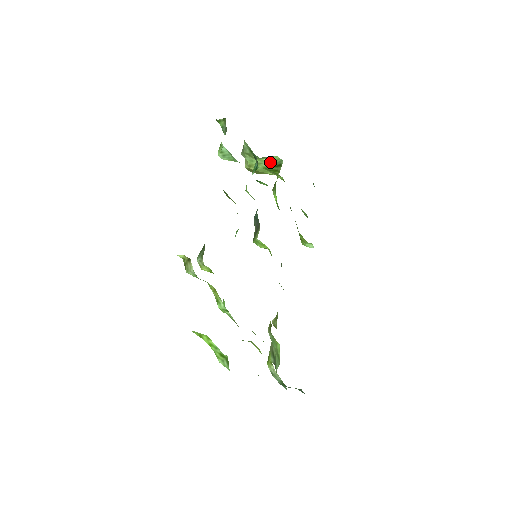
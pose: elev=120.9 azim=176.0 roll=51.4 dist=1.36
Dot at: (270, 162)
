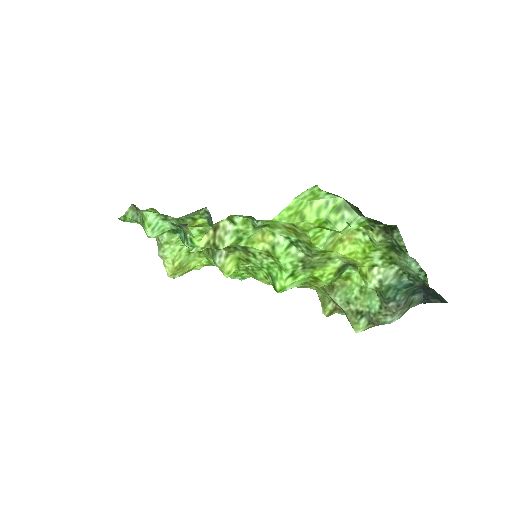
Dot at: occluded
